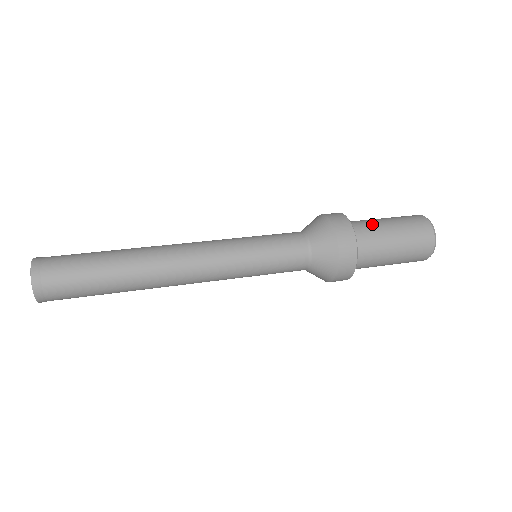
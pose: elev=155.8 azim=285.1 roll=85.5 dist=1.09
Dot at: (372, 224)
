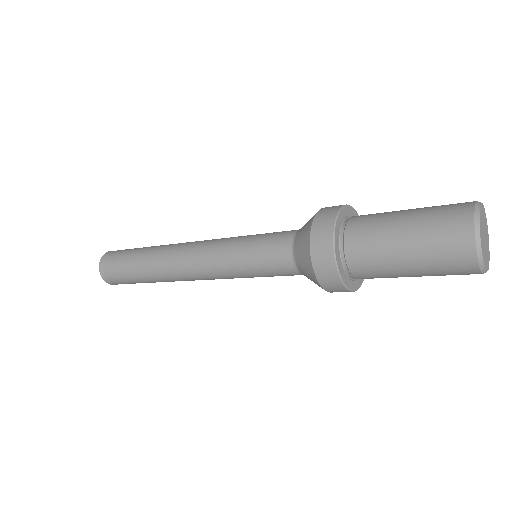
Dot at: occluded
